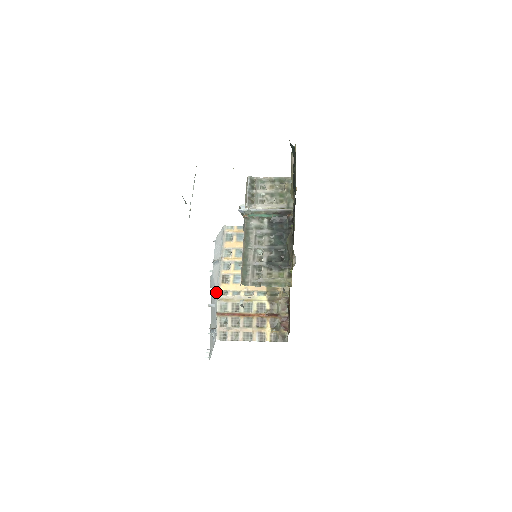
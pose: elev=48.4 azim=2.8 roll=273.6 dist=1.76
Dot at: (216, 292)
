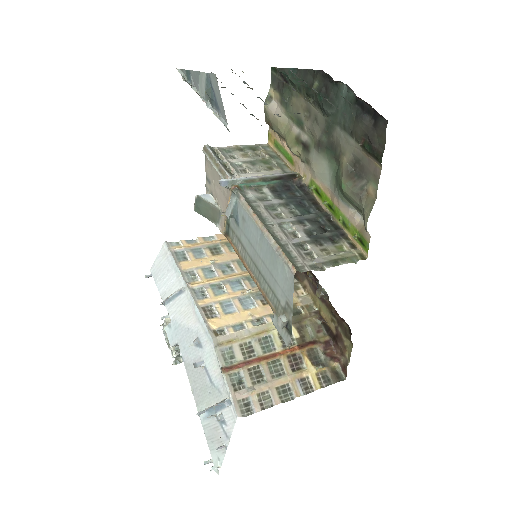
Dot at: (203, 336)
